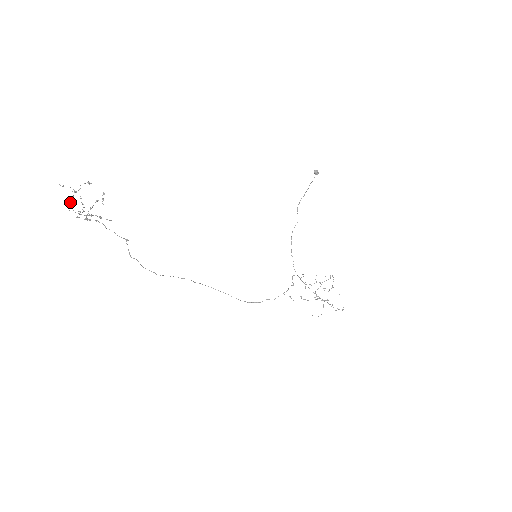
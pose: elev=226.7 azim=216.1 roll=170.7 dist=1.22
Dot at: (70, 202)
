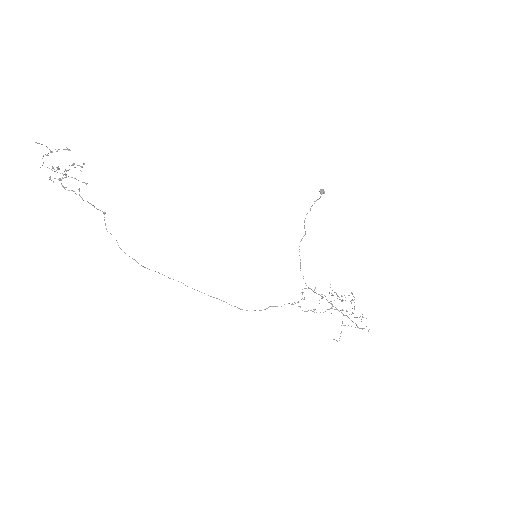
Dot at: (43, 156)
